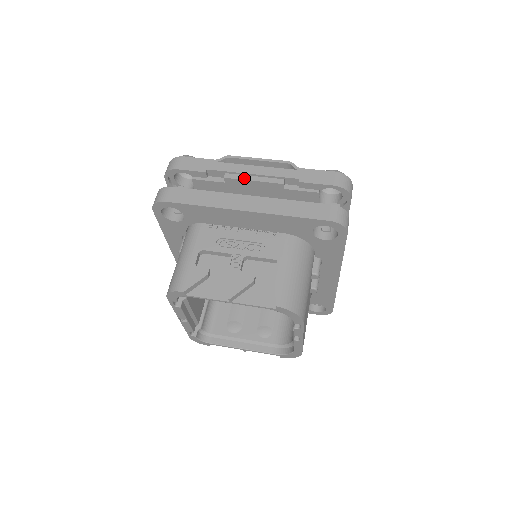
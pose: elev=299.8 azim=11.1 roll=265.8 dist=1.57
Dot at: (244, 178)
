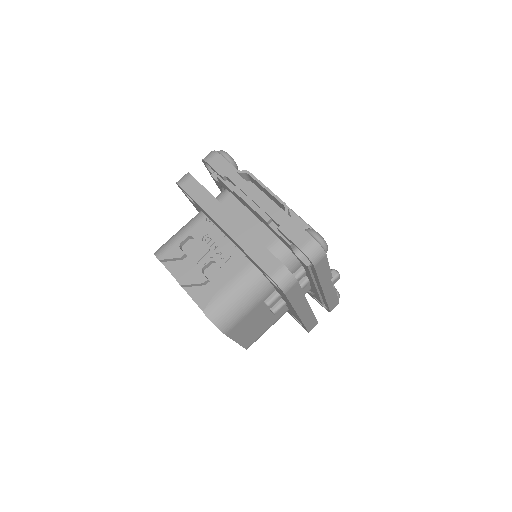
Dot at: (245, 199)
